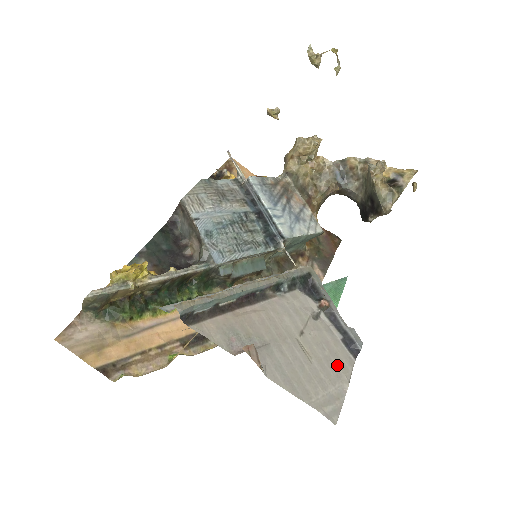
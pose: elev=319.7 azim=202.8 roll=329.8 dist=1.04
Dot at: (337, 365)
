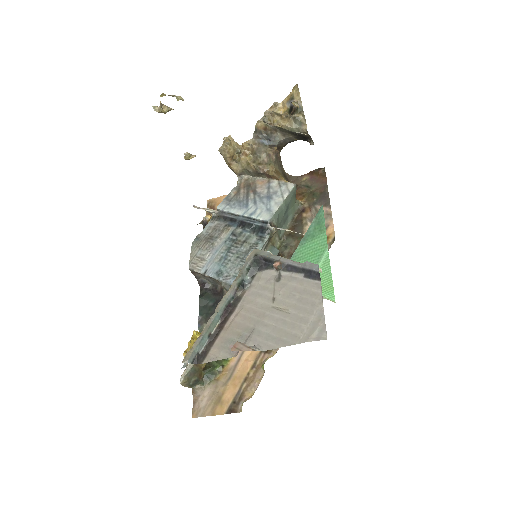
Dot at: (309, 298)
